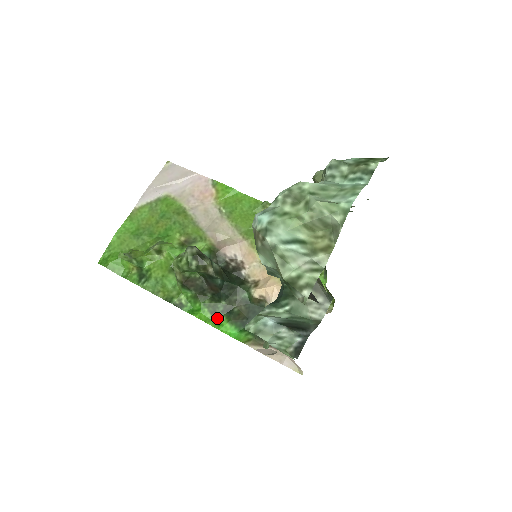
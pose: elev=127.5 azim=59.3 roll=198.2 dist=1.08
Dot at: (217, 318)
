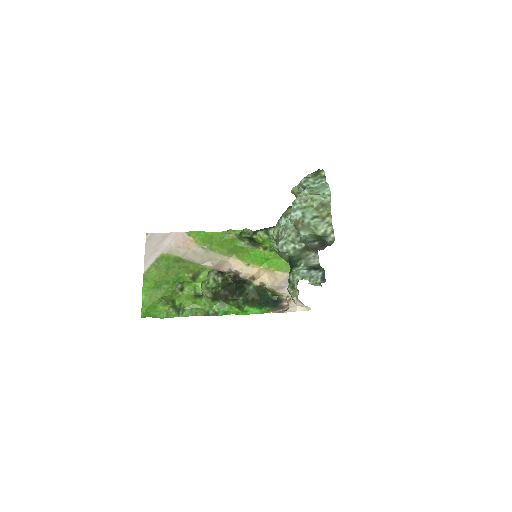
Dot at: (242, 309)
